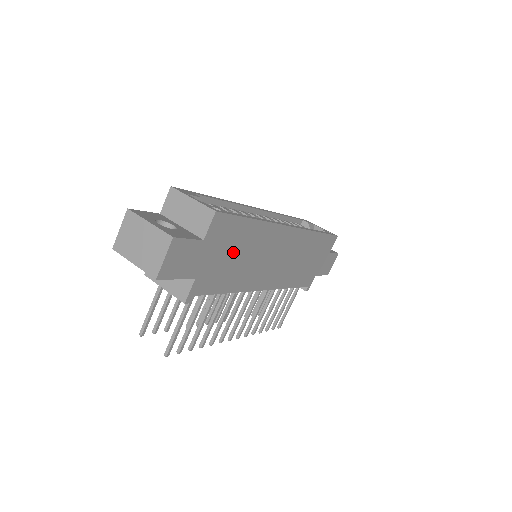
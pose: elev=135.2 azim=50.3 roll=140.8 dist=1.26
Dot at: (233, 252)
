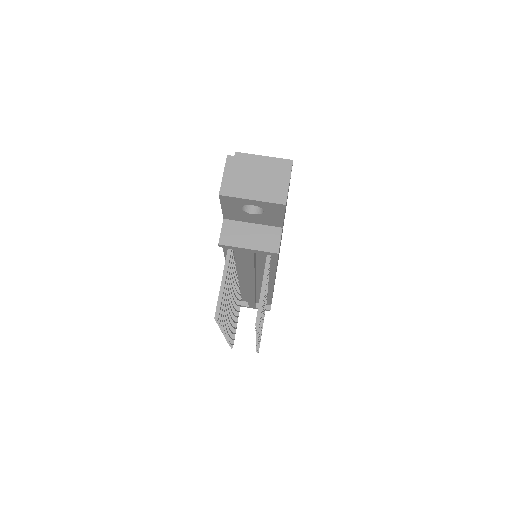
Dot at: (284, 217)
